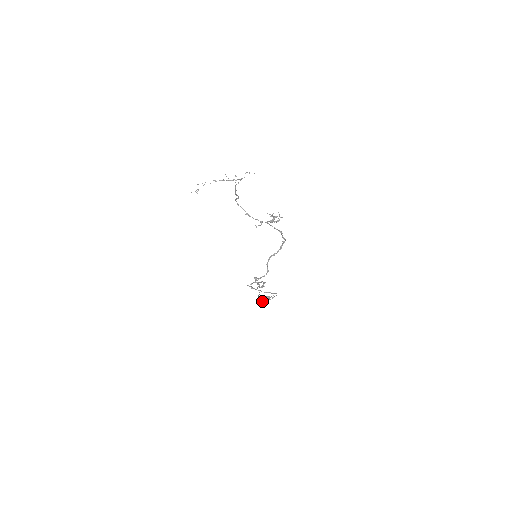
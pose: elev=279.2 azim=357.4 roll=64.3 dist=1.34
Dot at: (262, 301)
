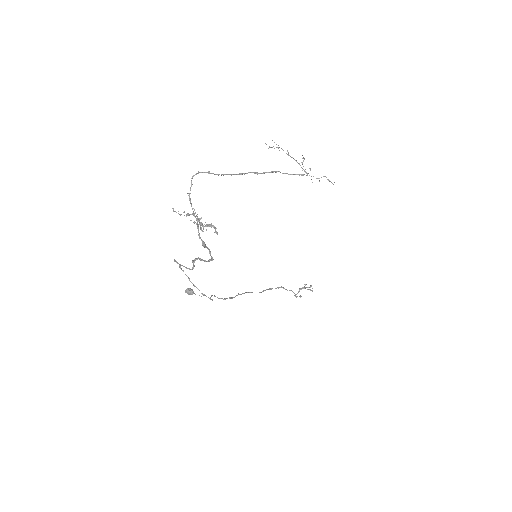
Dot at: occluded
